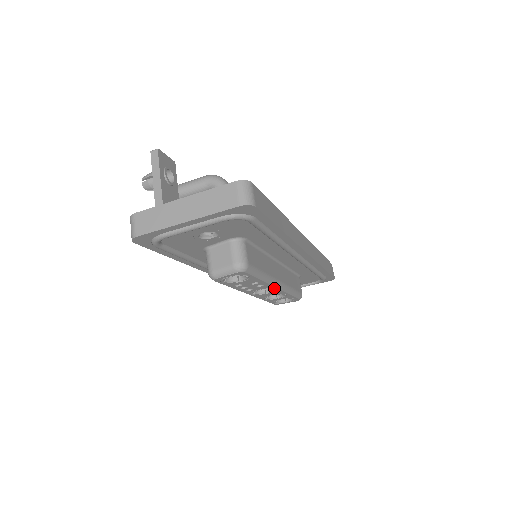
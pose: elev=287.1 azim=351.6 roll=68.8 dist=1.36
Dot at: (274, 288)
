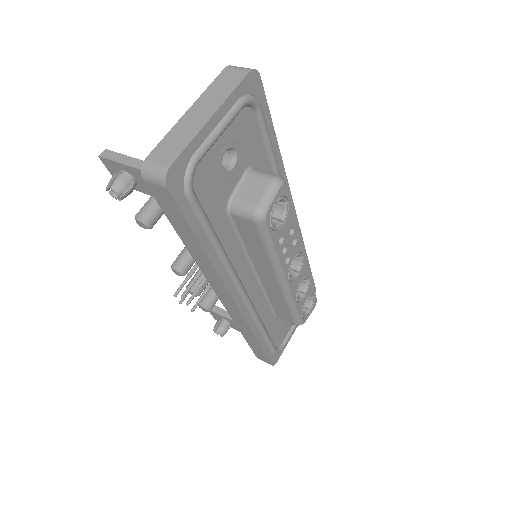
Dot at: (302, 253)
